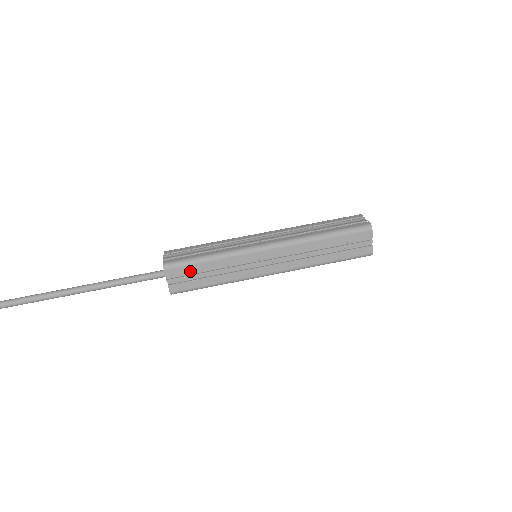
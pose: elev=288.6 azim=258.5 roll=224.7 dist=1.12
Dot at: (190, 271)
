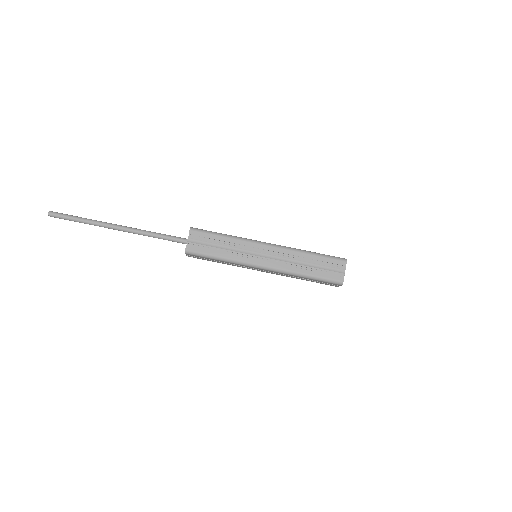
Dot at: (204, 258)
